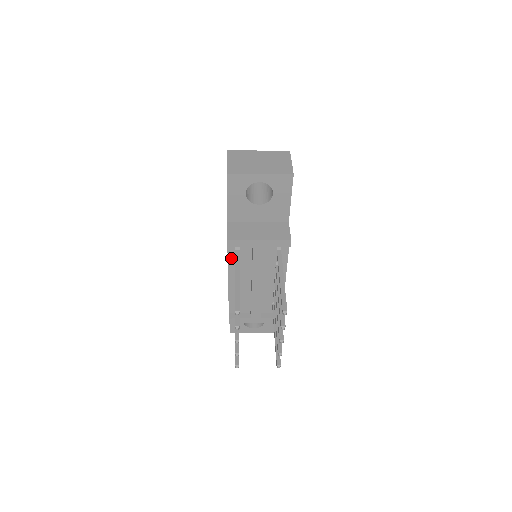
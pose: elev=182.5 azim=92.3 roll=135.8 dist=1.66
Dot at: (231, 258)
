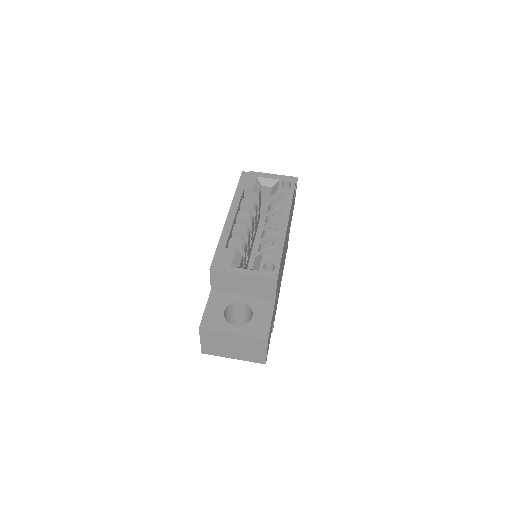
Dot at: occluded
